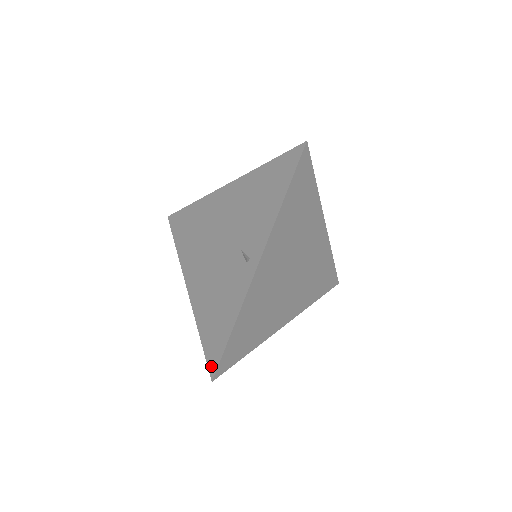
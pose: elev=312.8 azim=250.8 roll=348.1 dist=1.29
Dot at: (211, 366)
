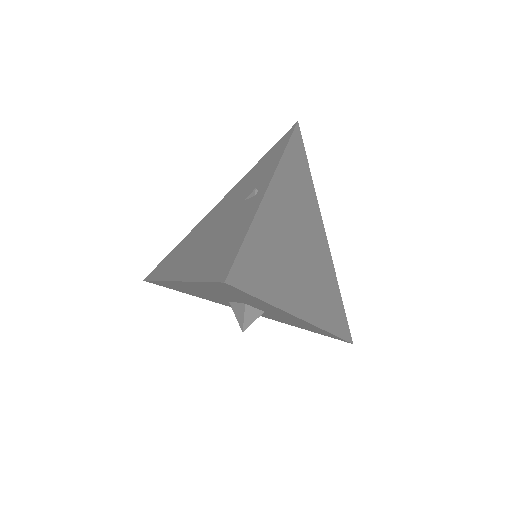
Dot at: (220, 276)
